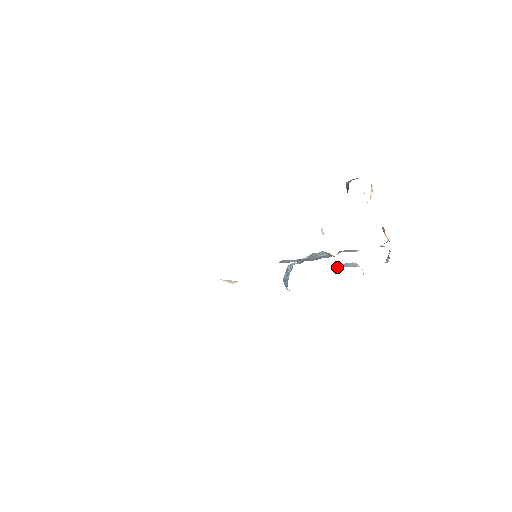
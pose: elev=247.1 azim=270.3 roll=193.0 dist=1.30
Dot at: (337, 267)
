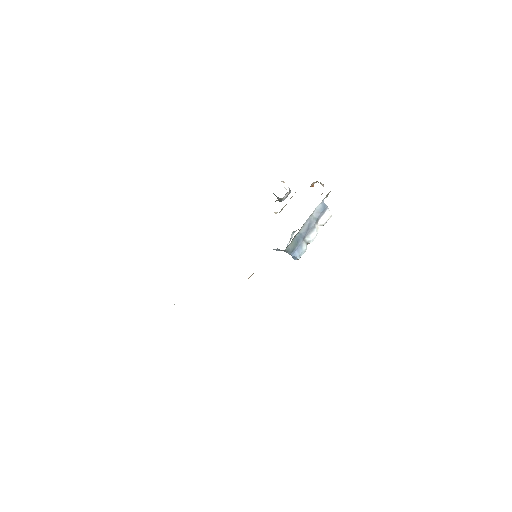
Dot at: occluded
